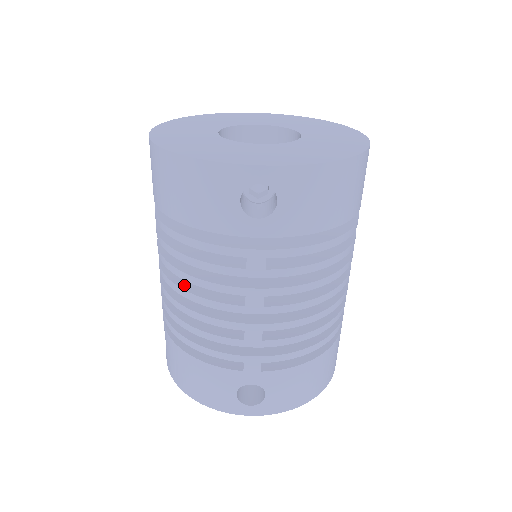
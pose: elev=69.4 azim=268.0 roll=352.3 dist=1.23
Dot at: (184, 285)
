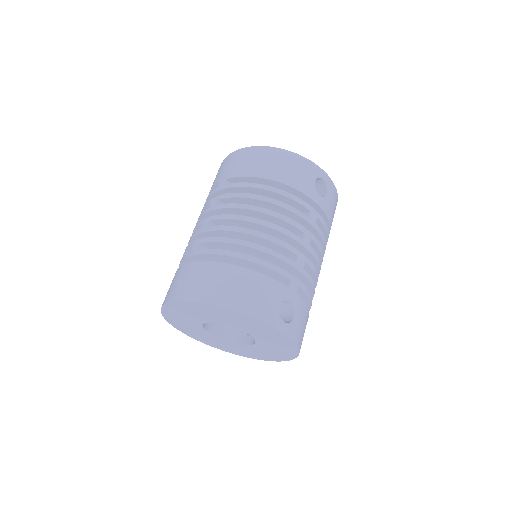
Dot at: occluded
